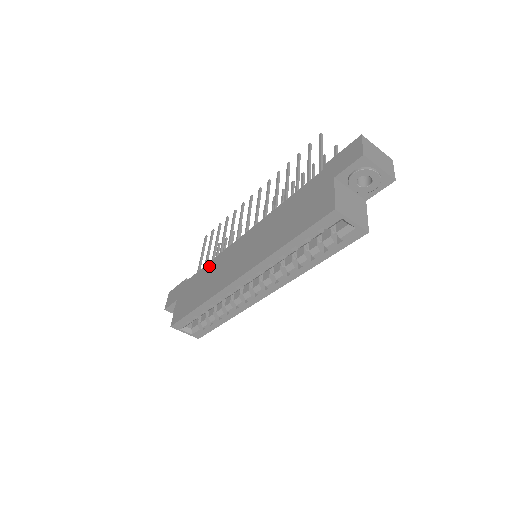
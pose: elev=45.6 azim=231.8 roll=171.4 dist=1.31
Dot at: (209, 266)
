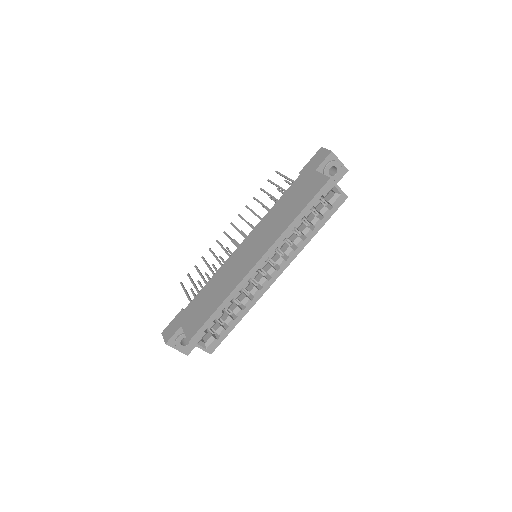
Dot at: (212, 281)
